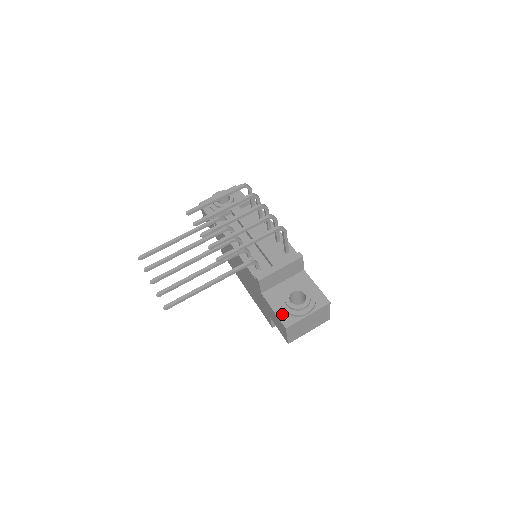
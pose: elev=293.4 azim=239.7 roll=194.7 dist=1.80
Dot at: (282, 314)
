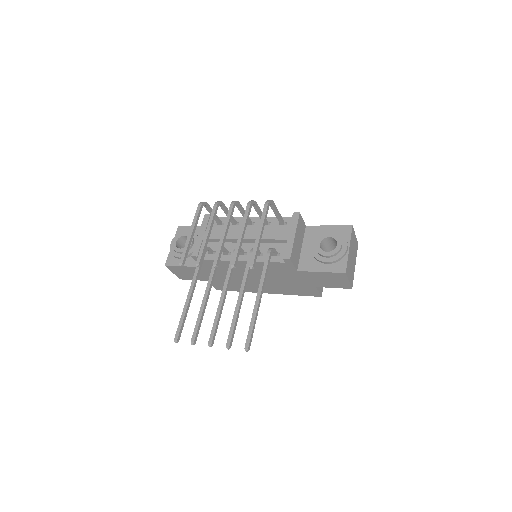
Dot at: (330, 267)
